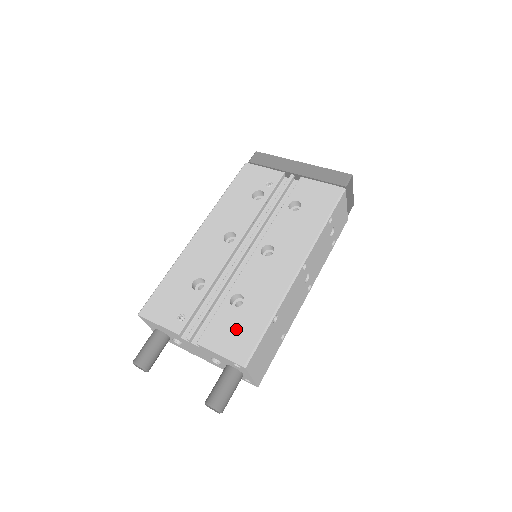
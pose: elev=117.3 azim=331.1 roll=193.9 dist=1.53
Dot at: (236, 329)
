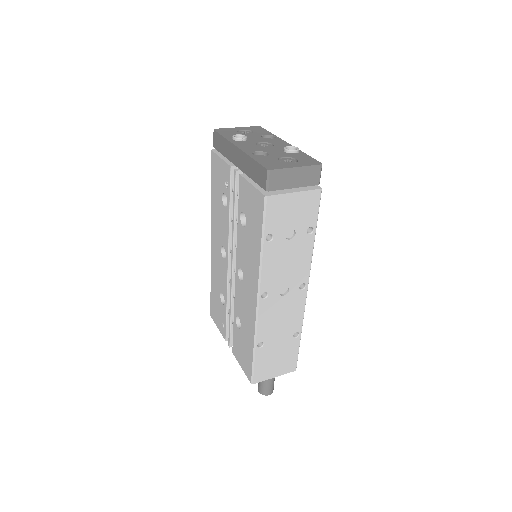
Dot at: (242, 349)
